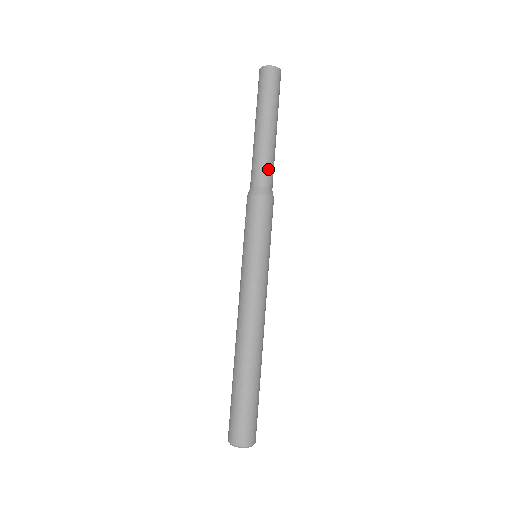
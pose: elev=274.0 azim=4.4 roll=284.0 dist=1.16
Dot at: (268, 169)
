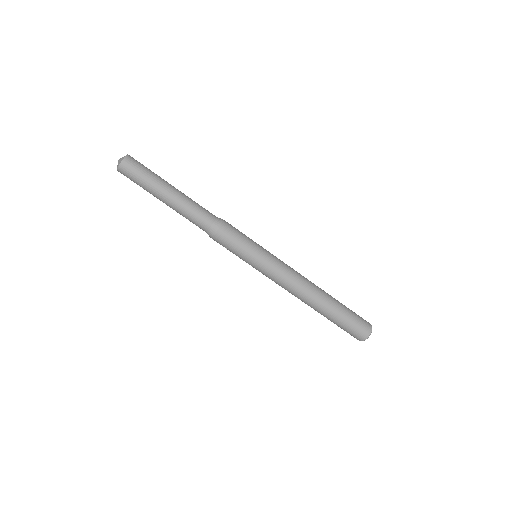
Dot at: (200, 214)
